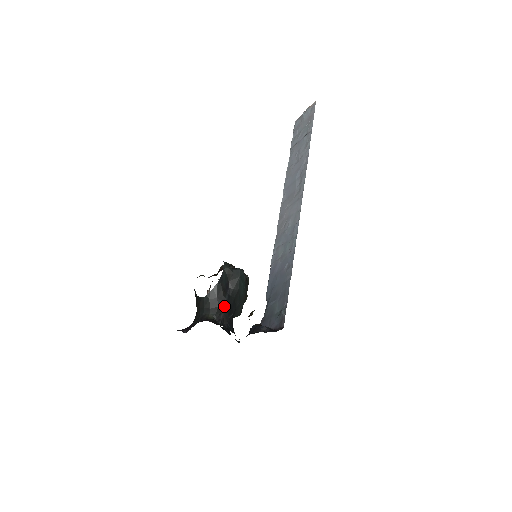
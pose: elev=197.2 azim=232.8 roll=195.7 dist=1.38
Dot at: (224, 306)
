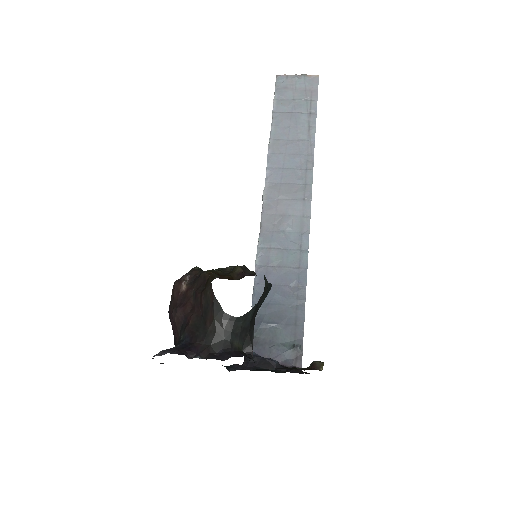
Dot at: occluded
